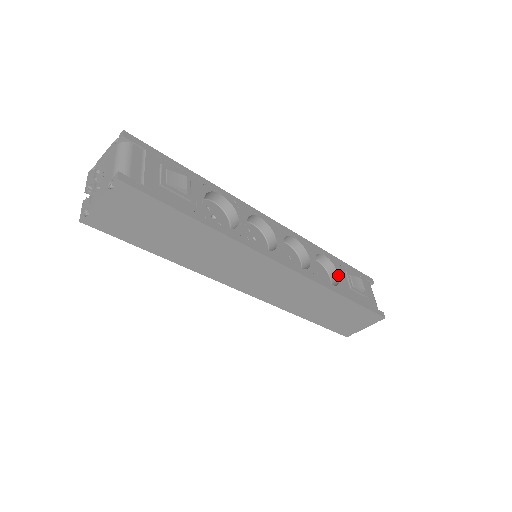
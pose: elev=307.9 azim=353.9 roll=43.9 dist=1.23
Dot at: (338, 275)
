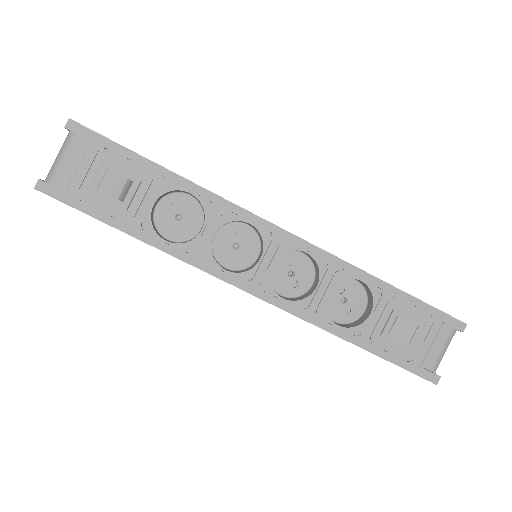
Dot at: (370, 312)
